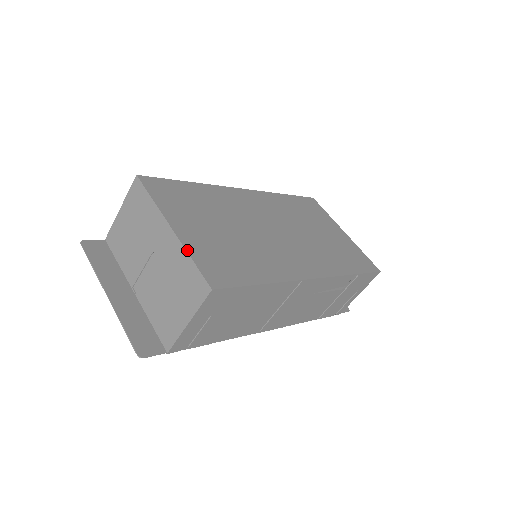
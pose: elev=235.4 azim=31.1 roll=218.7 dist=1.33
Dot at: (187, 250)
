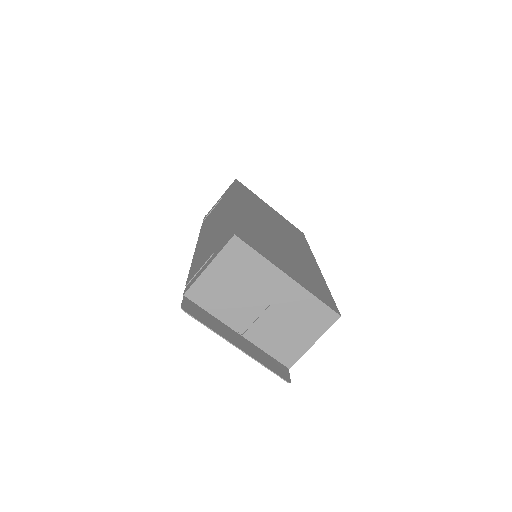
Dot at: (310, 292)
